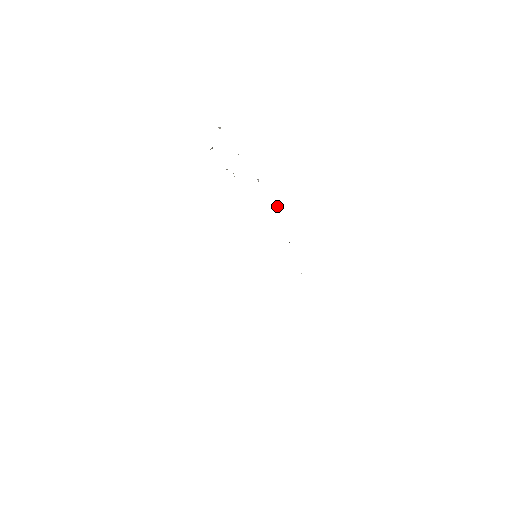
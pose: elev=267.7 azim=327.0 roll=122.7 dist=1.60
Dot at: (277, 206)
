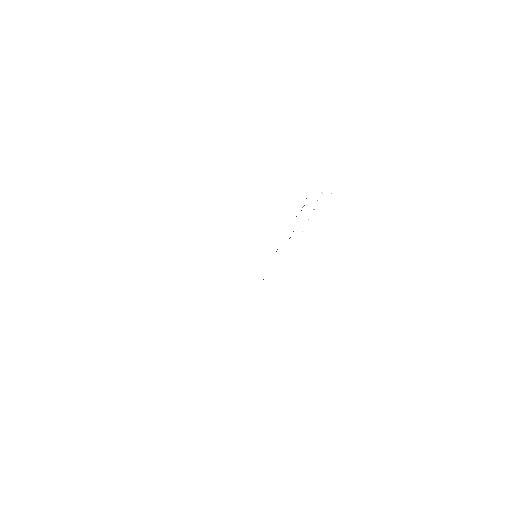
Dot at: occluded
